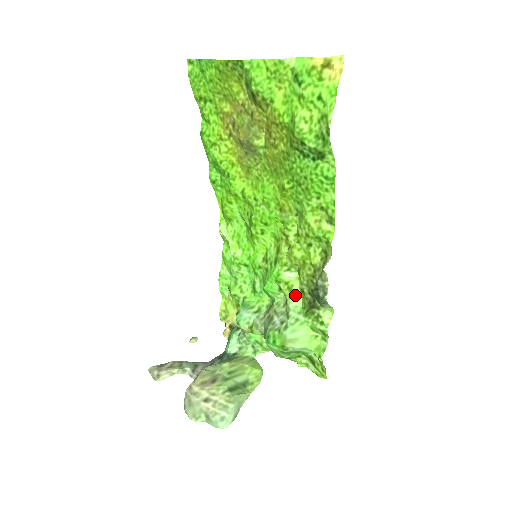
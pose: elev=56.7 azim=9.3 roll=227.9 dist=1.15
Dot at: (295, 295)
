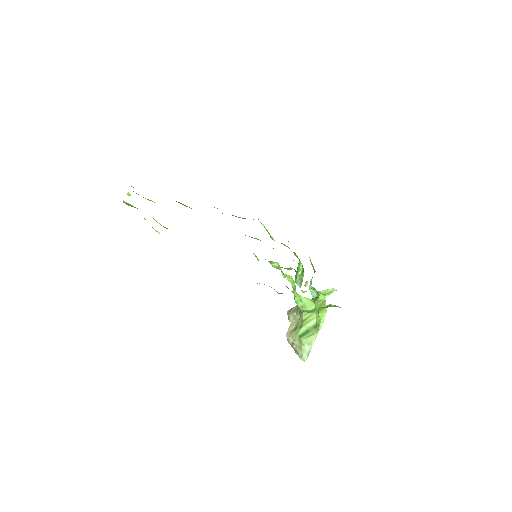
Dot at: (287, 276)
